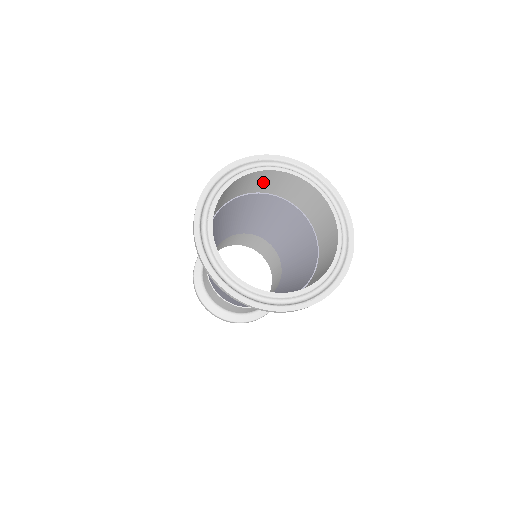
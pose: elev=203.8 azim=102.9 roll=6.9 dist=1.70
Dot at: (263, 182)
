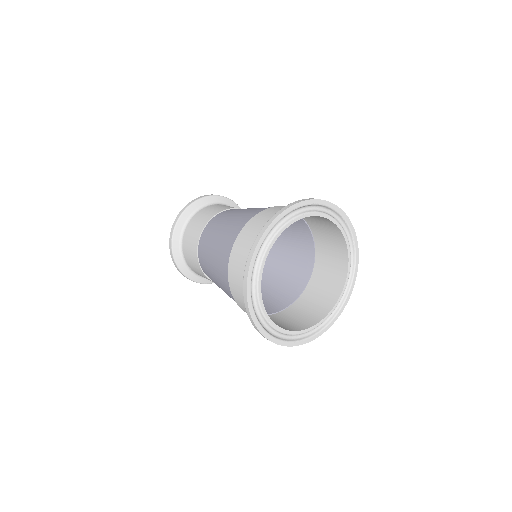
Dot at: occluded
